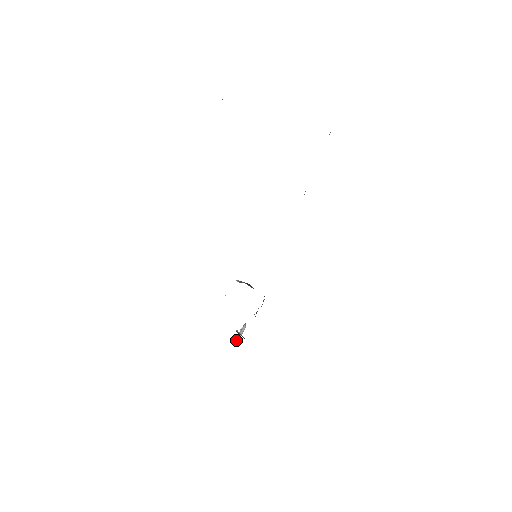
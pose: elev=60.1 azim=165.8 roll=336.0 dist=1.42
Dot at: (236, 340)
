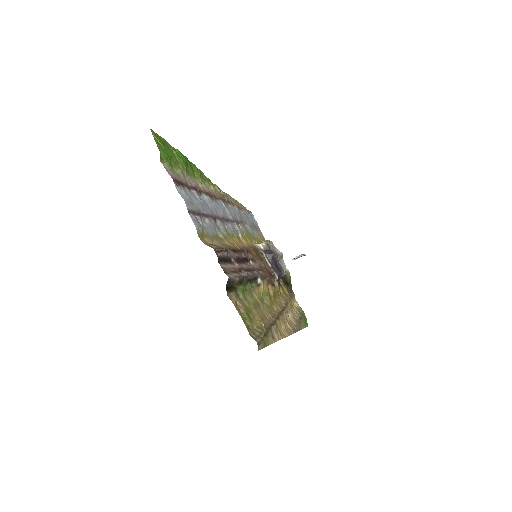
Dot at: (296, 258)
